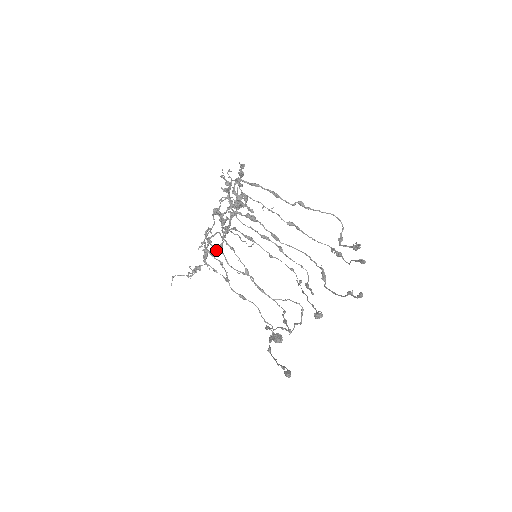
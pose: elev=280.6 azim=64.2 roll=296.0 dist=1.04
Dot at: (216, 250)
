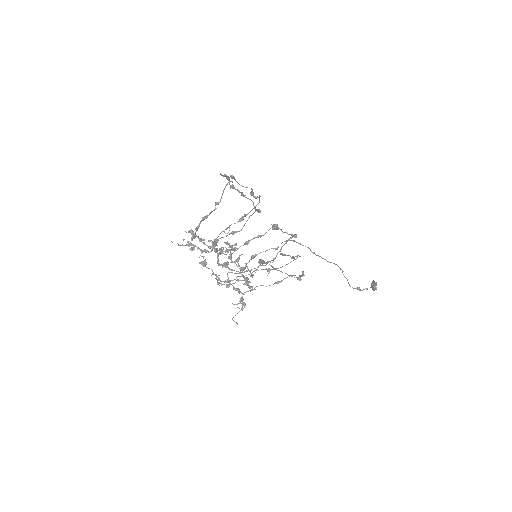
Dot at: occluded
